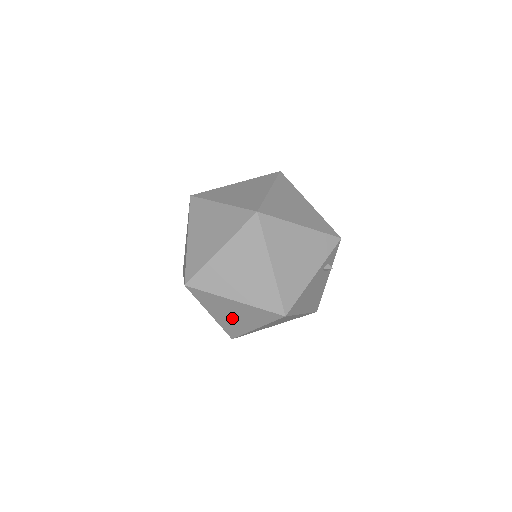
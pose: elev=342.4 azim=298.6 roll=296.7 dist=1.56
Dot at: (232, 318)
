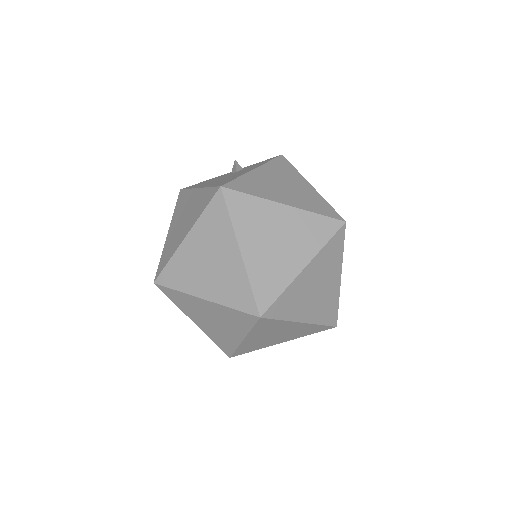
Dot at: (268, 339)
